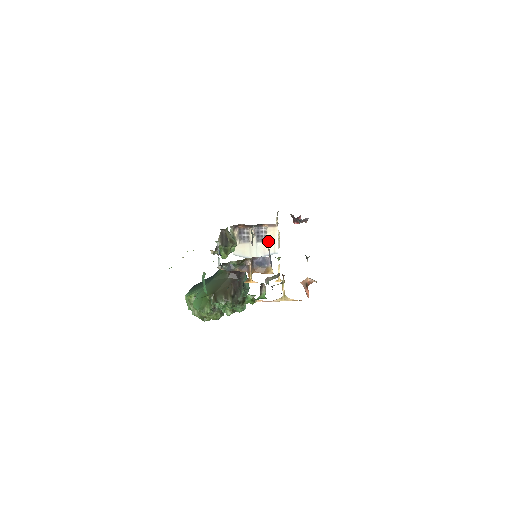
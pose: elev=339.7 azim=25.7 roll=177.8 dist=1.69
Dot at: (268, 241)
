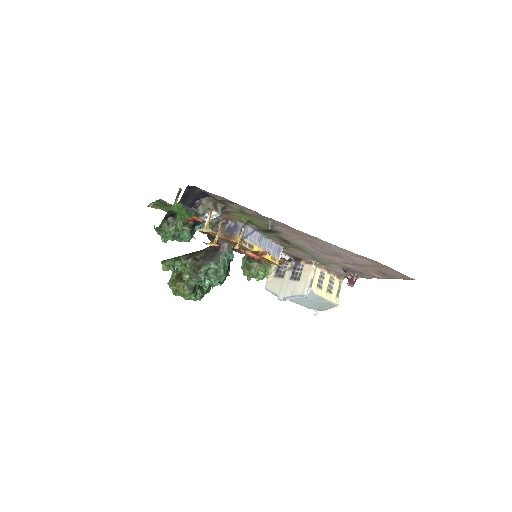
Dot at: (300, 280)
